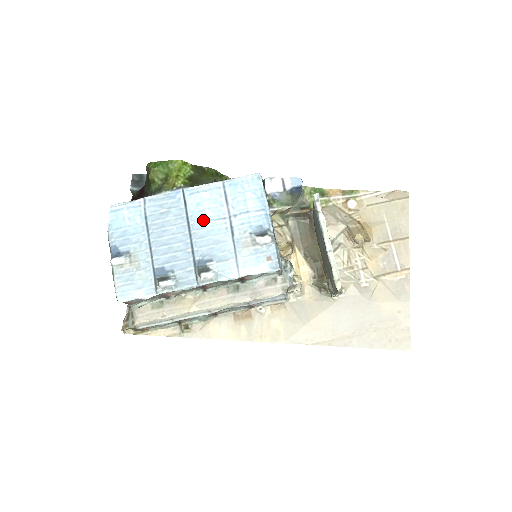
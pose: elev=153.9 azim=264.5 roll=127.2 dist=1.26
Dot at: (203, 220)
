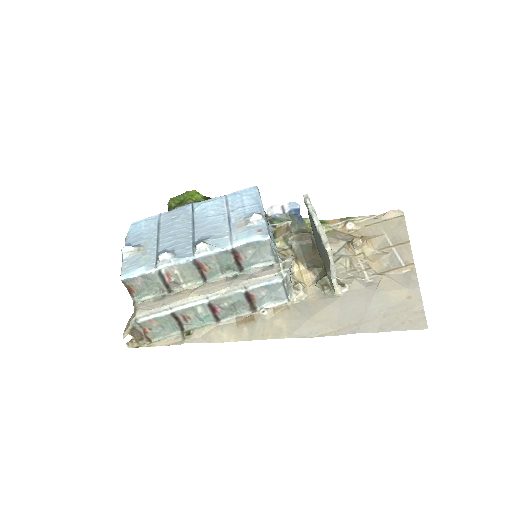
Dot at: (205, 217)
